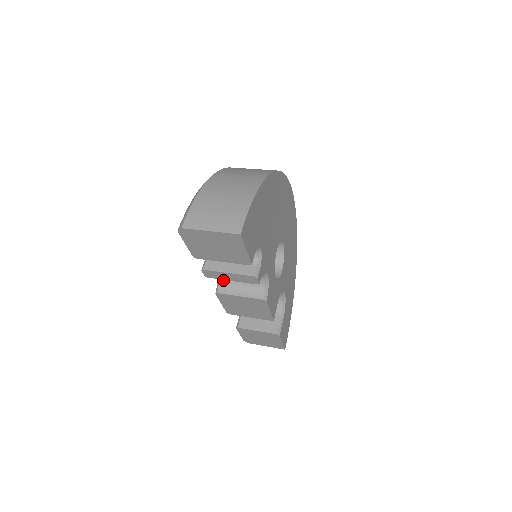
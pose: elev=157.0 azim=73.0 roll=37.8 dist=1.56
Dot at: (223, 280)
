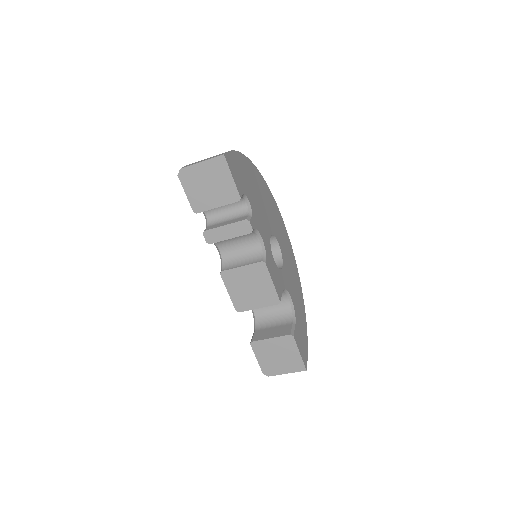
Dot at: (226, 261)
